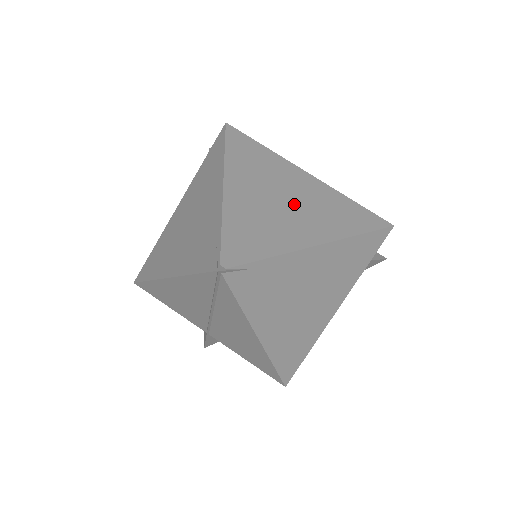
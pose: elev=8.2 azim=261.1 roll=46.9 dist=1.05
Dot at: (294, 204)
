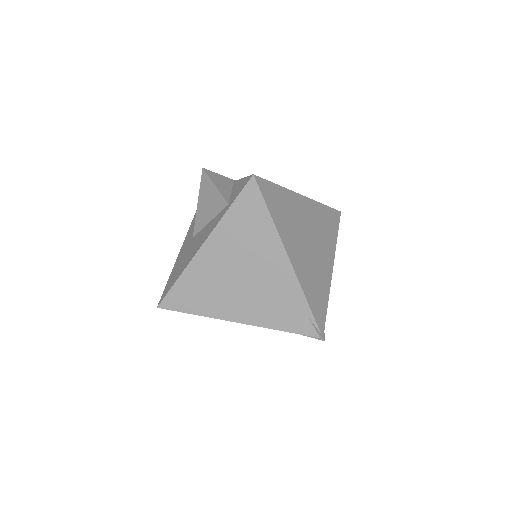
Dot at: (314, 242)
